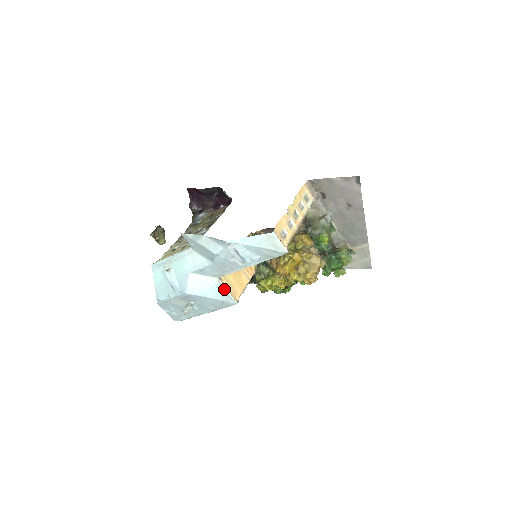
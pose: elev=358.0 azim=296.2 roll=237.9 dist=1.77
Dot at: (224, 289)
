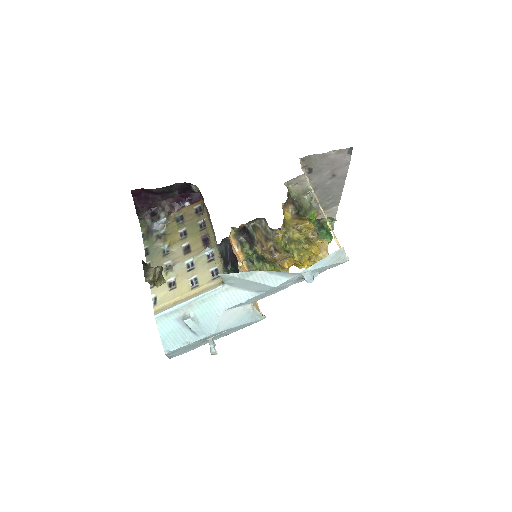
Dot at: (255, 311)
